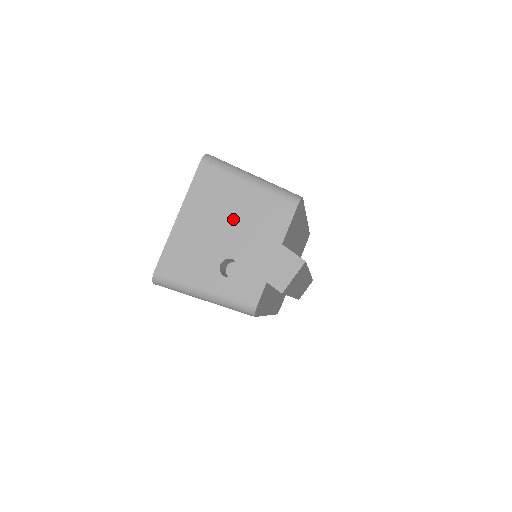
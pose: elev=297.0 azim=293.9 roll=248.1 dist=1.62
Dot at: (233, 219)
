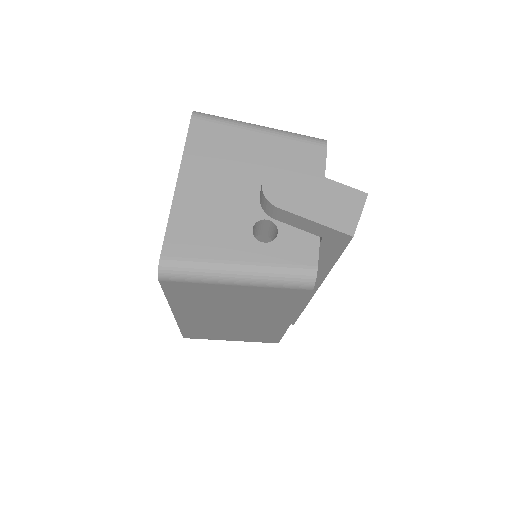
Dot at: (253, 173)
